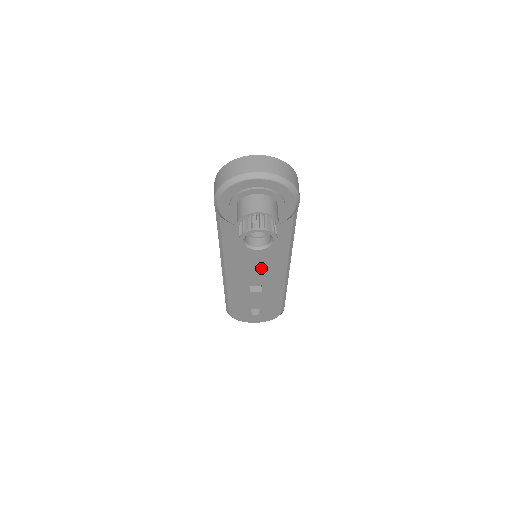
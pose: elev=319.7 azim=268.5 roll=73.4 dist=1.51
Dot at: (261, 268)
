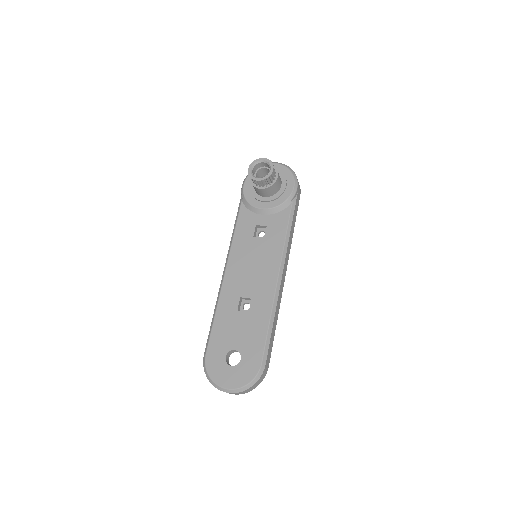
Dot at: (256, 270)
